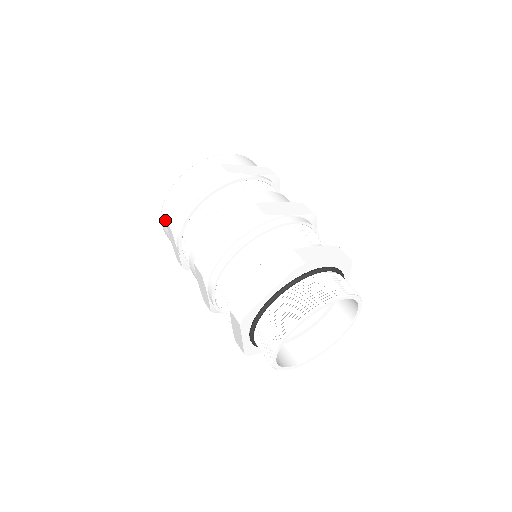
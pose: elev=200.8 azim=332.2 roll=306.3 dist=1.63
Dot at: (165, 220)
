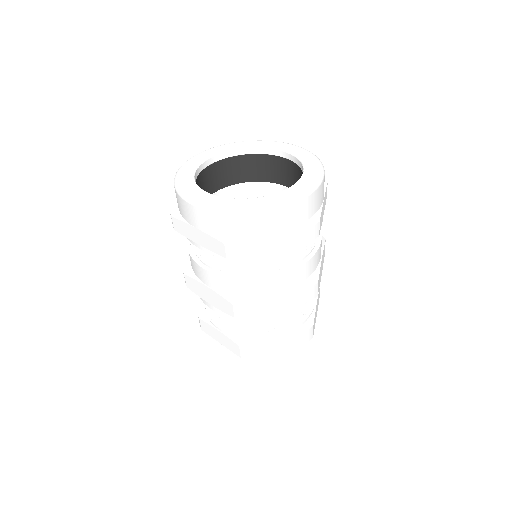
Dot at: (225, 245)
